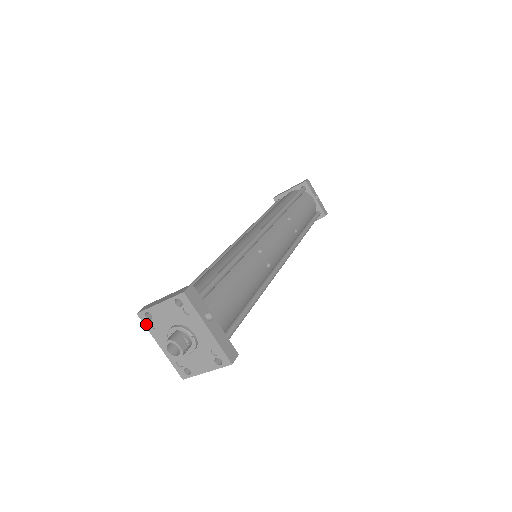
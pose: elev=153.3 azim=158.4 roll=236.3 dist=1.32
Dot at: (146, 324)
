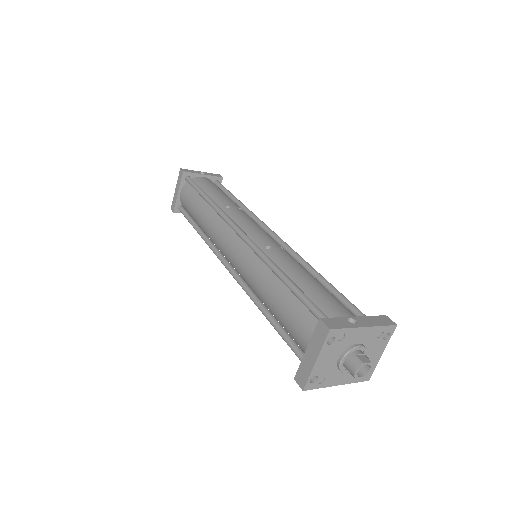
Dot at: (316, 387)
